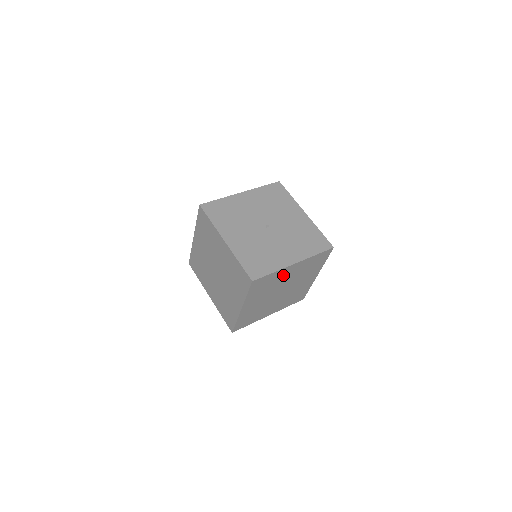
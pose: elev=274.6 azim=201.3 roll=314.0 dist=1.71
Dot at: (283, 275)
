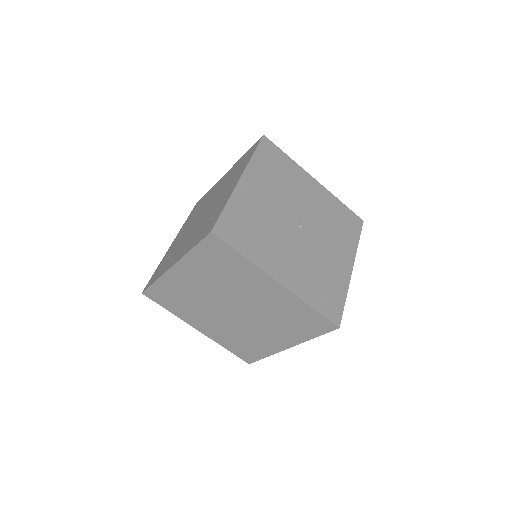
Dot at: (252, 282)
